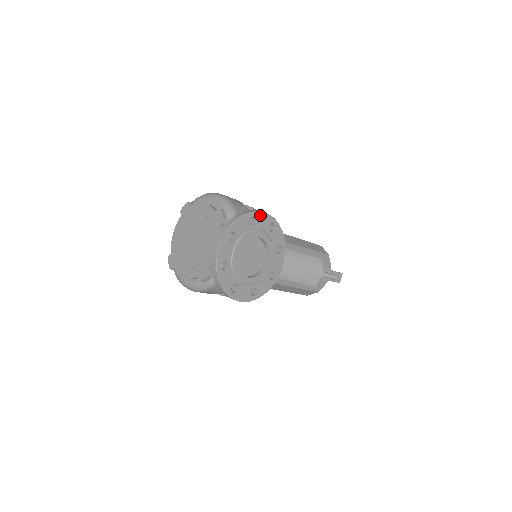
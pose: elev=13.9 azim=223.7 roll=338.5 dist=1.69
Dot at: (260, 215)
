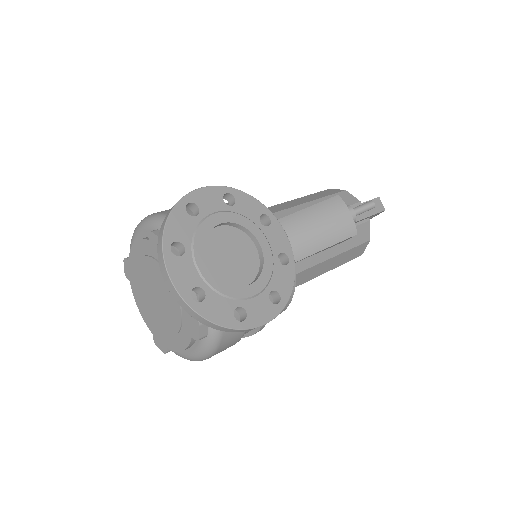
Dot at: (198, 195)
